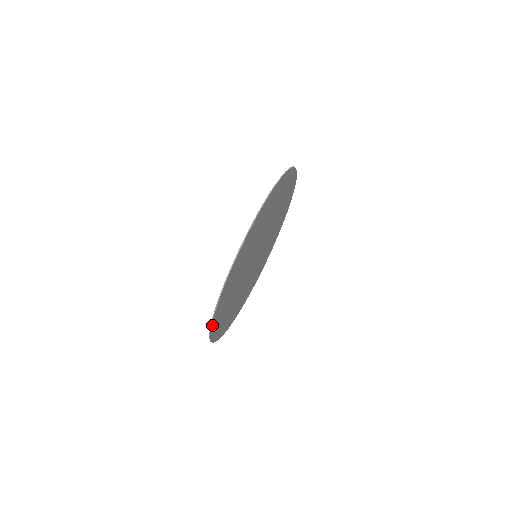
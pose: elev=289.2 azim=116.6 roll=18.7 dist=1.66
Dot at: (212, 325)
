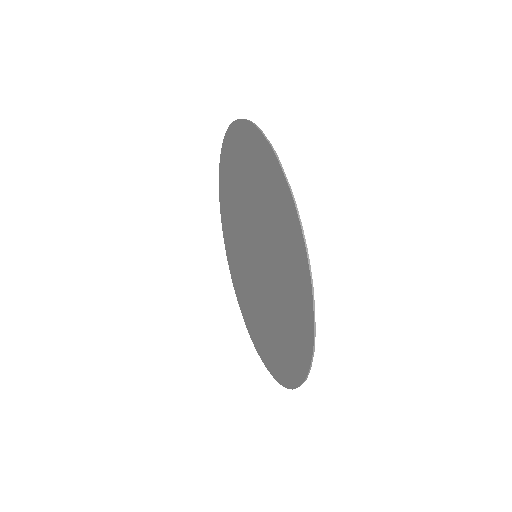
Dot at: (297, 384)
